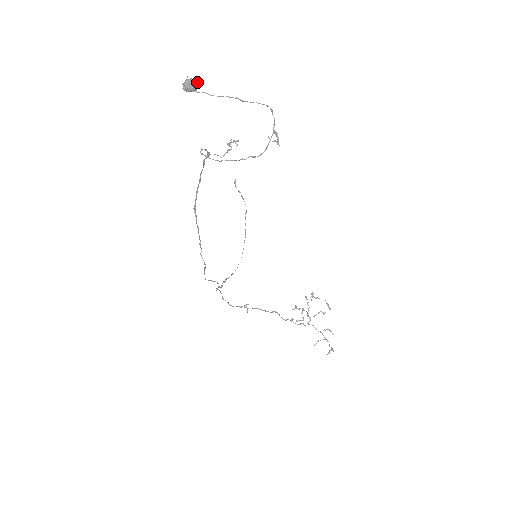
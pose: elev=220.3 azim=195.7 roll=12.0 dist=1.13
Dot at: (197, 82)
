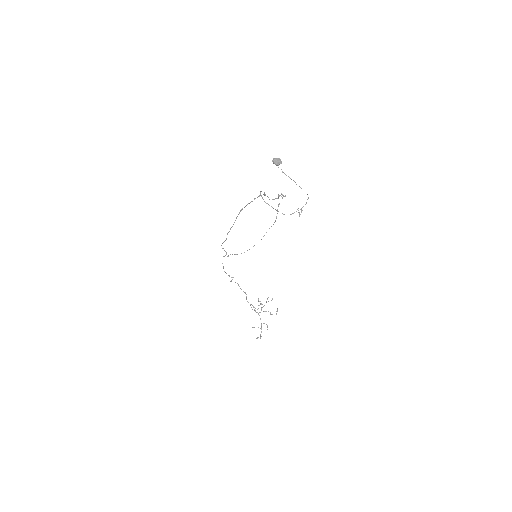
Dot at: (281, 162)
